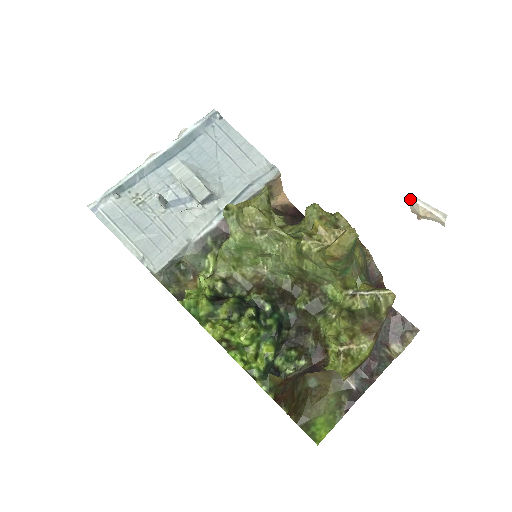
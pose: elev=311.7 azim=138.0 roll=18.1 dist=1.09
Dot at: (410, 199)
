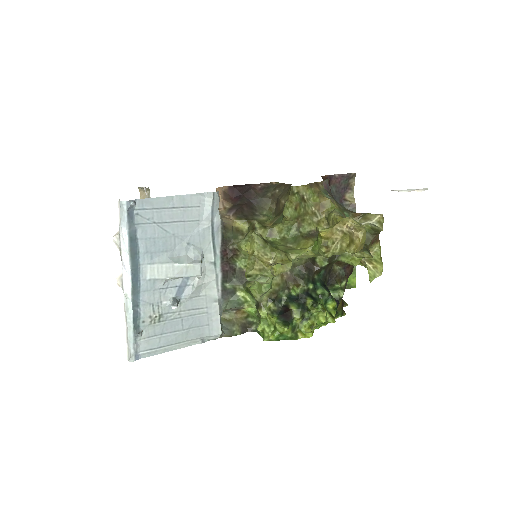
Dot at: occluded
